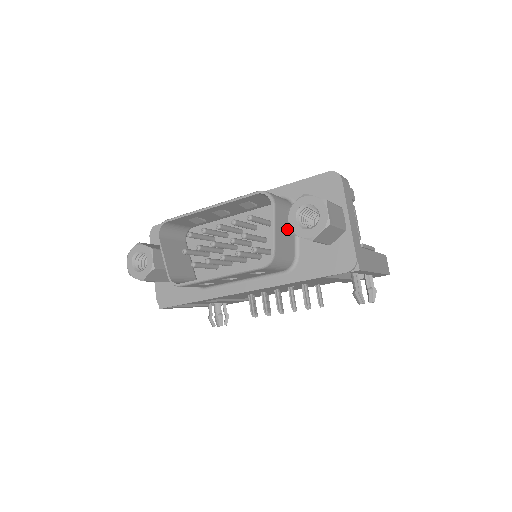
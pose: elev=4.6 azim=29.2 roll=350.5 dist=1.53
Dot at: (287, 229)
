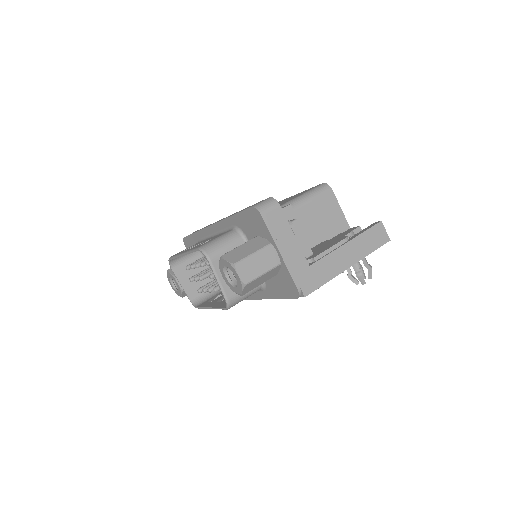
Dot at: occluded
